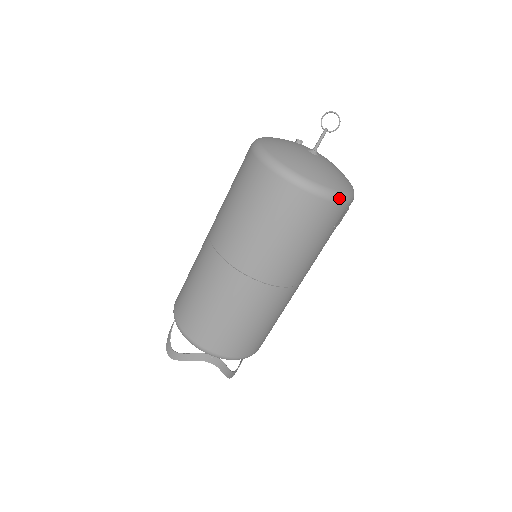
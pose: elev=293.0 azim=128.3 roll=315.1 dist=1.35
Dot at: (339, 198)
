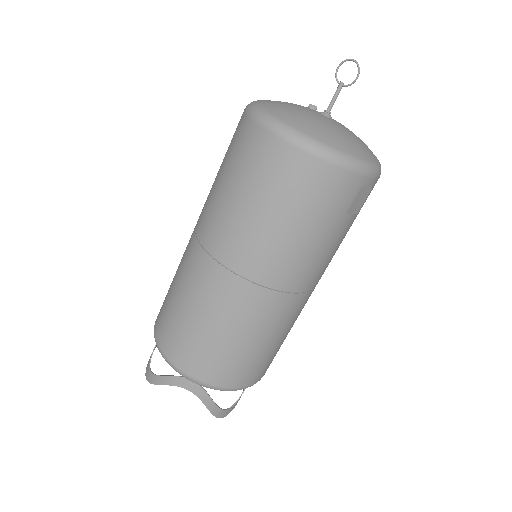
Dot at: (350, 164)
